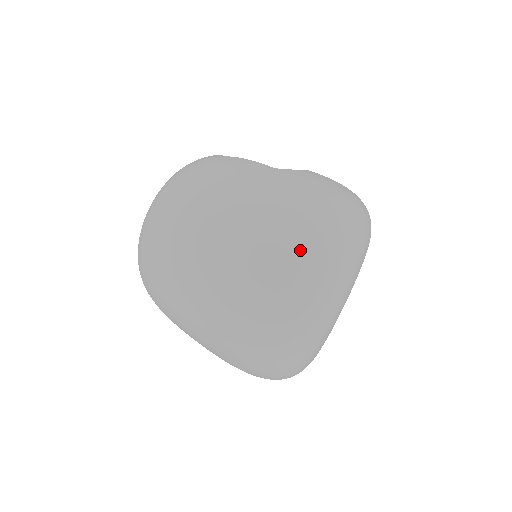
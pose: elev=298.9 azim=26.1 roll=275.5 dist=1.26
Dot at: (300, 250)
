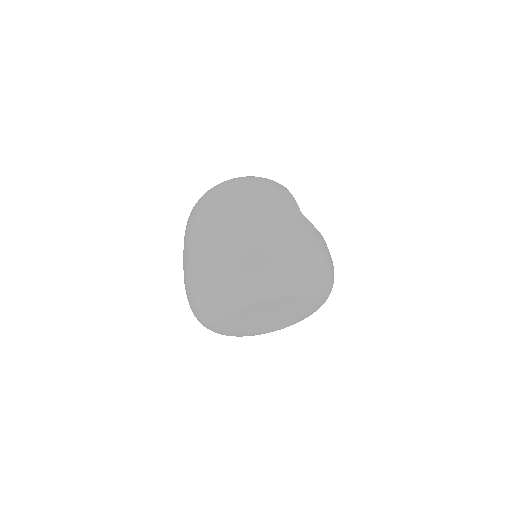
Dot at: (262, 244)
